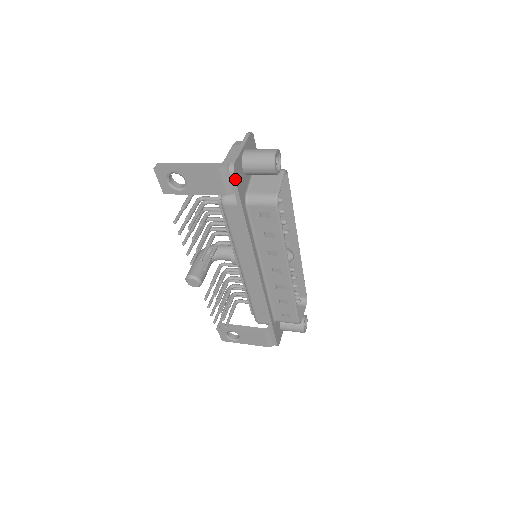
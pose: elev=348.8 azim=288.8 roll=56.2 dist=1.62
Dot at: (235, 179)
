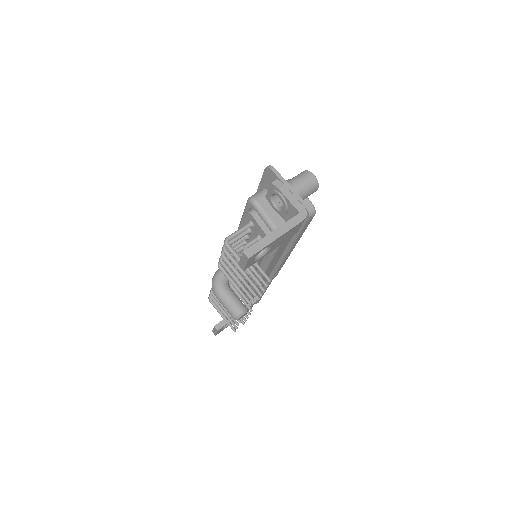
Dot at: occluded
